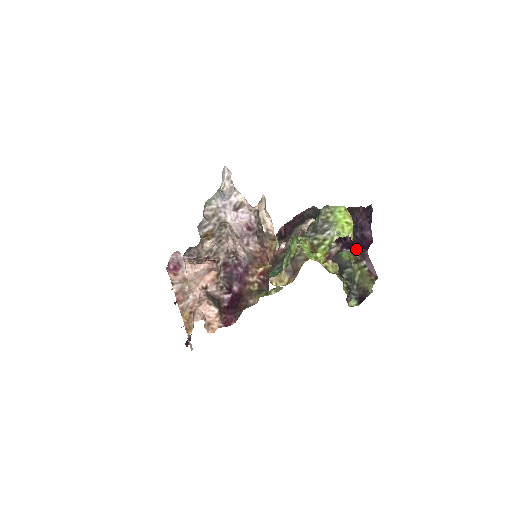
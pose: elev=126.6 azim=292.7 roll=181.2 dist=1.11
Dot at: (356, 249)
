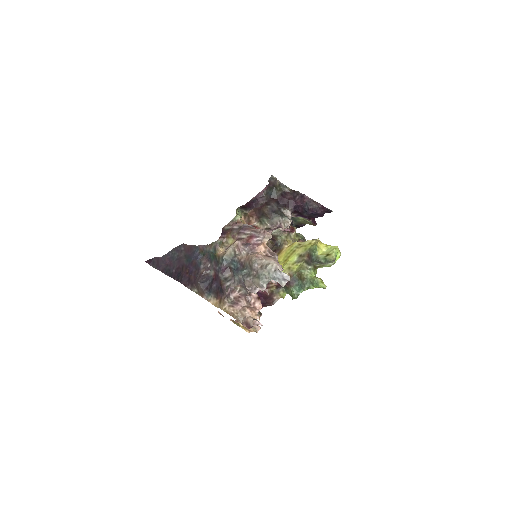
Dot at: occluded
